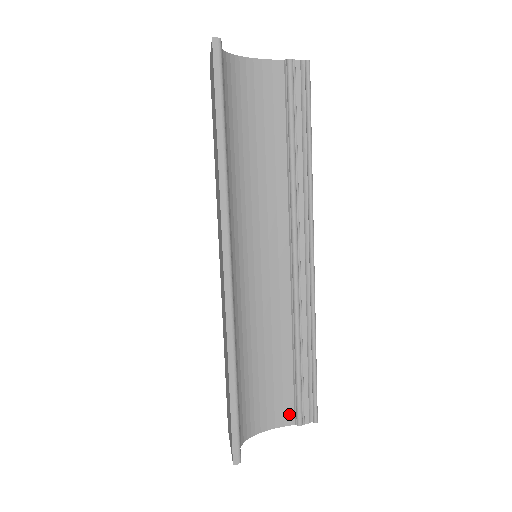
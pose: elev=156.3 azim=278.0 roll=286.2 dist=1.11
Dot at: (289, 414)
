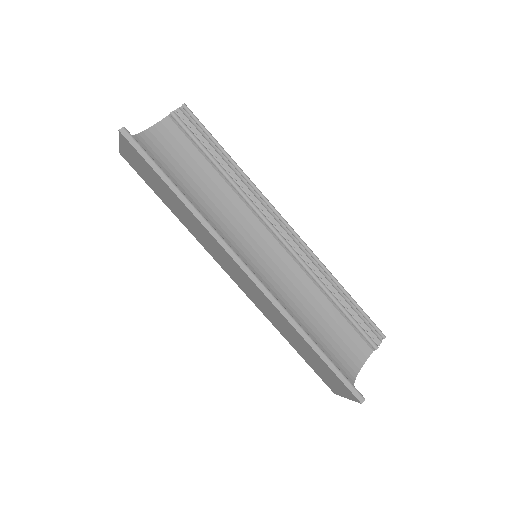
Dot at: (364, 347)
